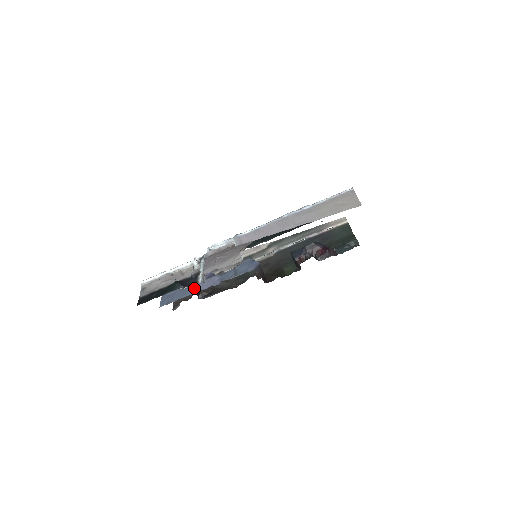
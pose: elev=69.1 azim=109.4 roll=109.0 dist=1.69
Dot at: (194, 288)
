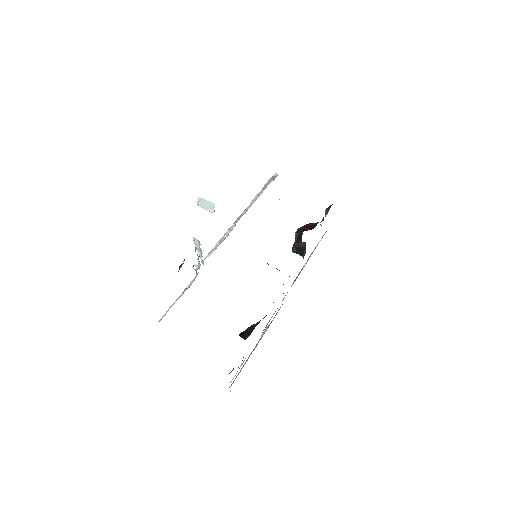
Dot at: occluded
